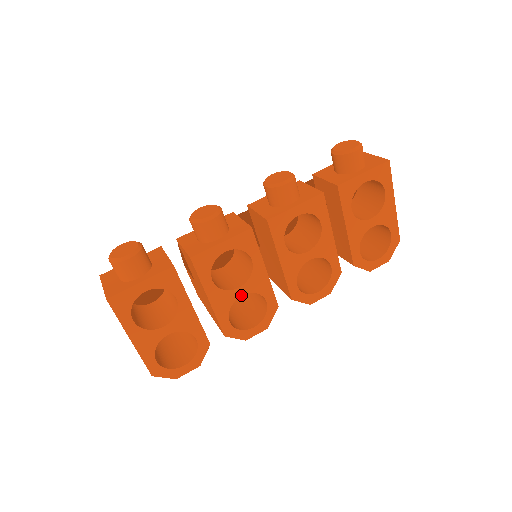
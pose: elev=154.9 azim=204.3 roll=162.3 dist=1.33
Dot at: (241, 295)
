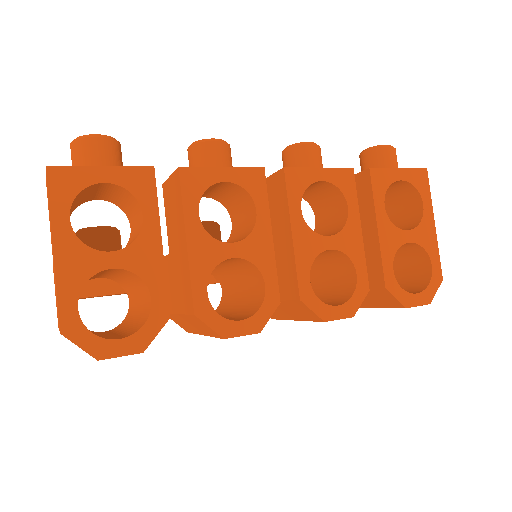
Dot at: (232, 256)
